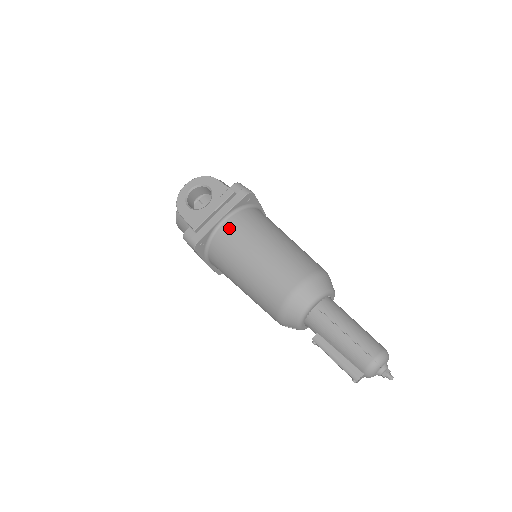
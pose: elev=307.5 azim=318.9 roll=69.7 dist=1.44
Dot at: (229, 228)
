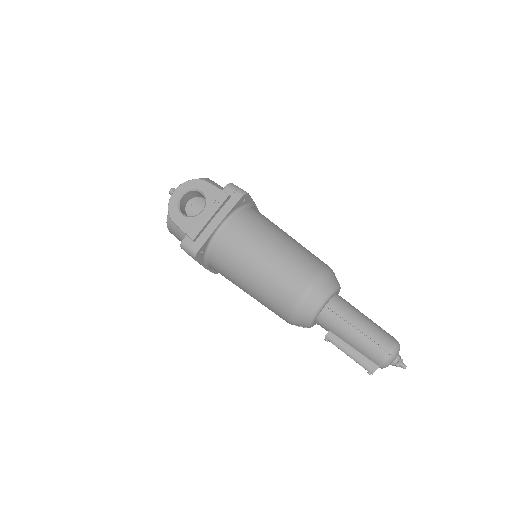
Dot at: (228, 233)
